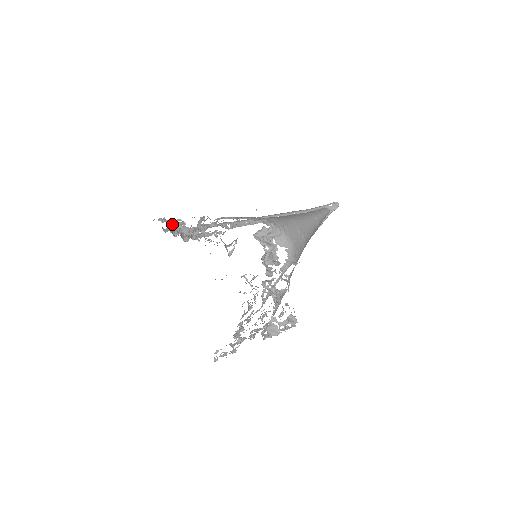
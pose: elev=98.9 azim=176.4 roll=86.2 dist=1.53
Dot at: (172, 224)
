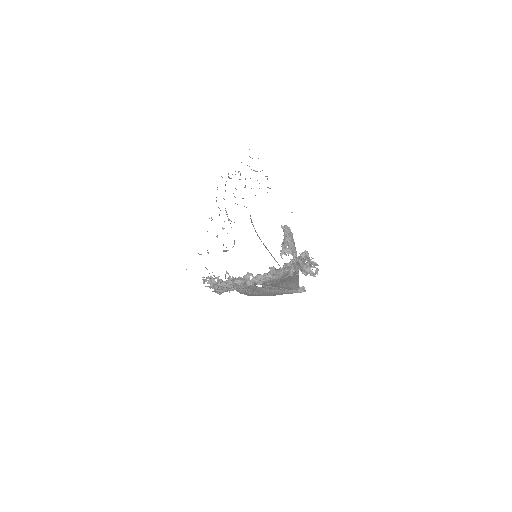
Dot at: occluded
